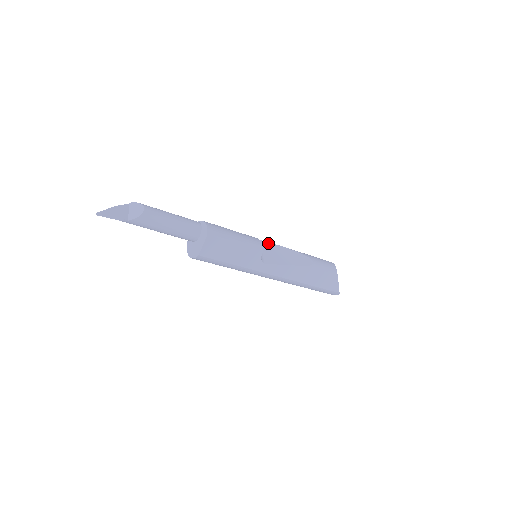
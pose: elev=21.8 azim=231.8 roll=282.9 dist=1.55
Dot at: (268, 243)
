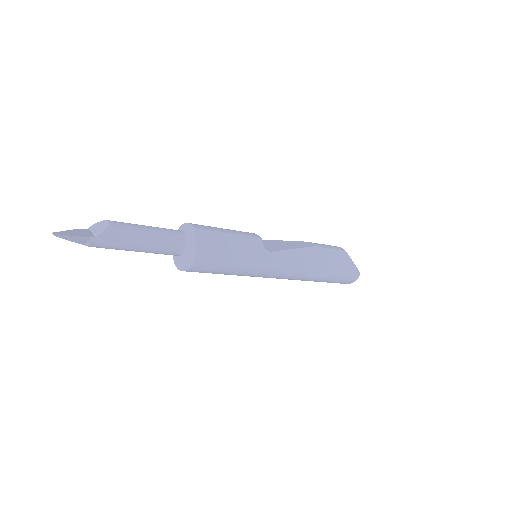
Dot at: occluded
